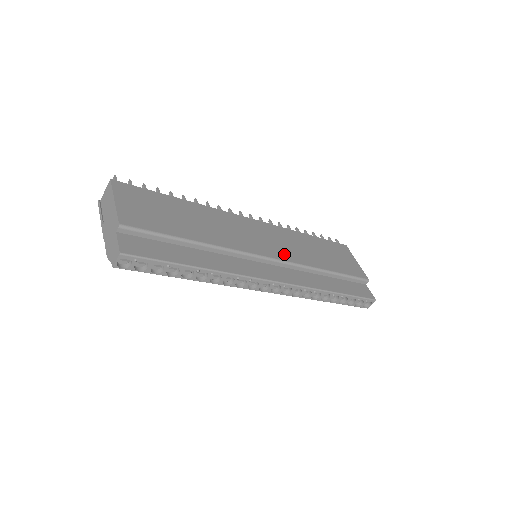
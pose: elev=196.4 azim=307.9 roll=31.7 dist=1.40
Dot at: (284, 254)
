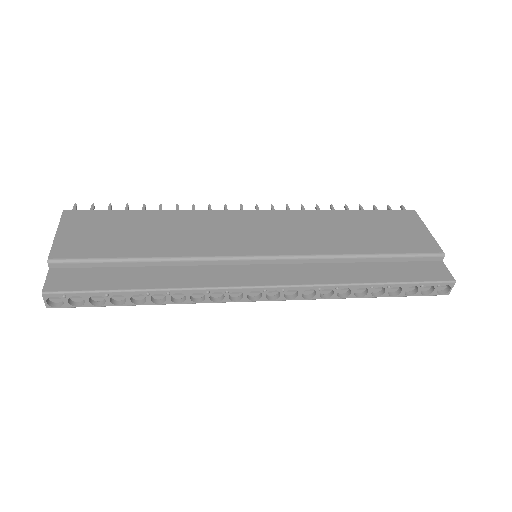
Dot at: (289, 246)
